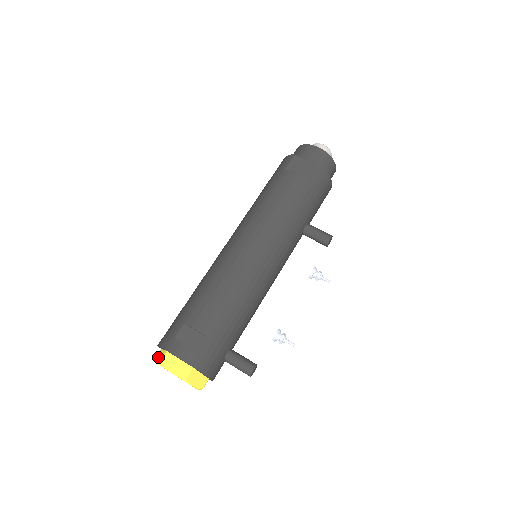
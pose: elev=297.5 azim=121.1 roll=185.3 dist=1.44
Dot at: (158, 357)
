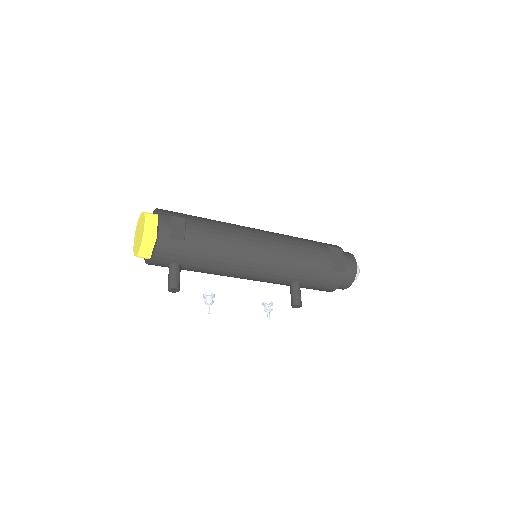
Dot at: occluded
